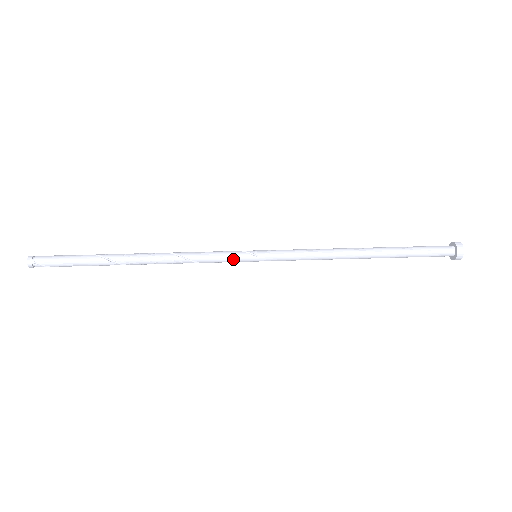
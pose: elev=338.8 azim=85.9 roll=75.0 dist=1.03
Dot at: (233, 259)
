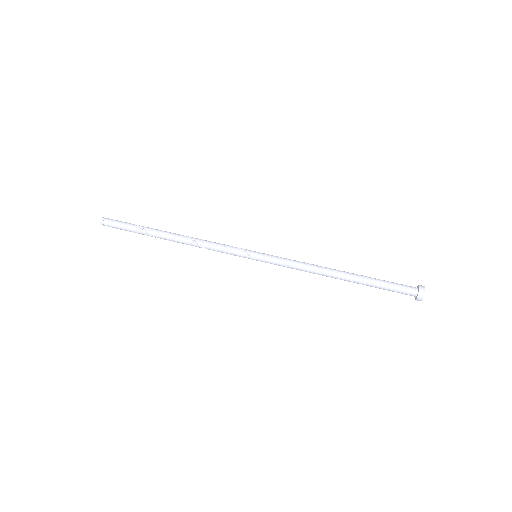
Dot at: occluded
